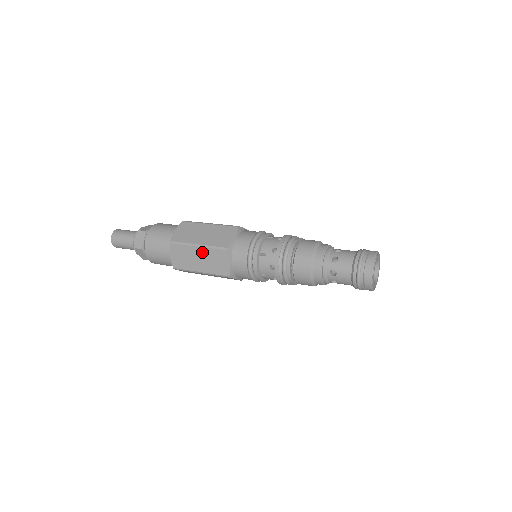
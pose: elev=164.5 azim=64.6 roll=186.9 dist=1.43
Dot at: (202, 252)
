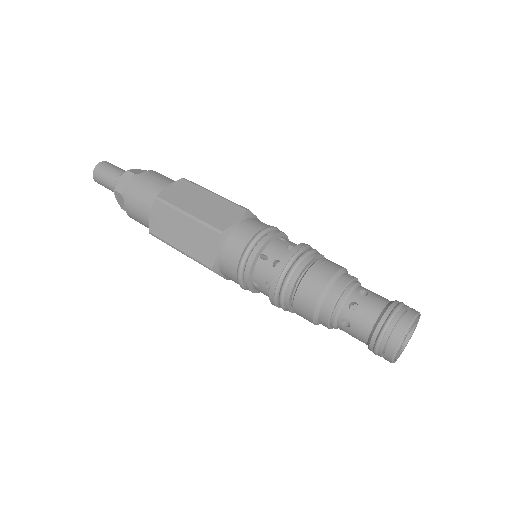
Dot at: occluded
